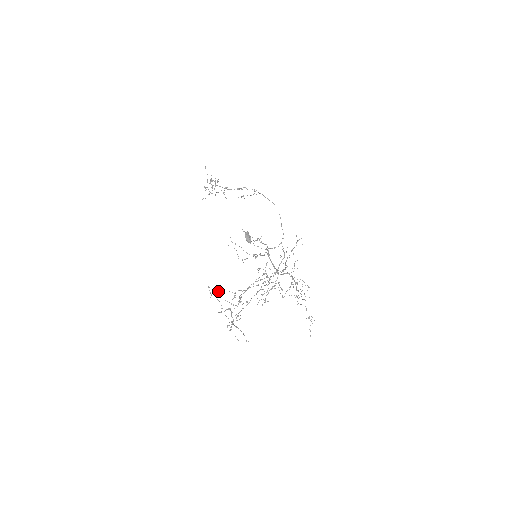
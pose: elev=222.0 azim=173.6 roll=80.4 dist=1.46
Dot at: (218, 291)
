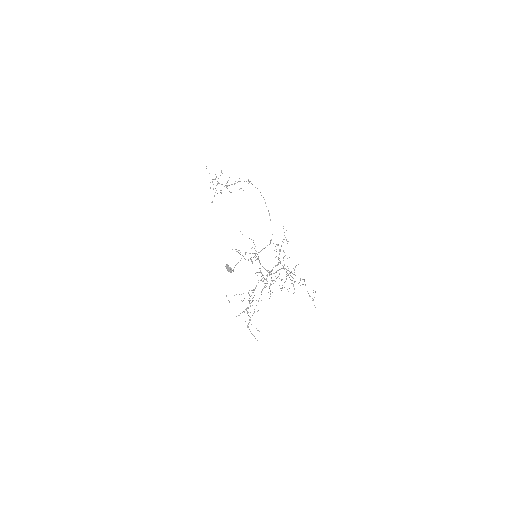
Dot at: occluded
